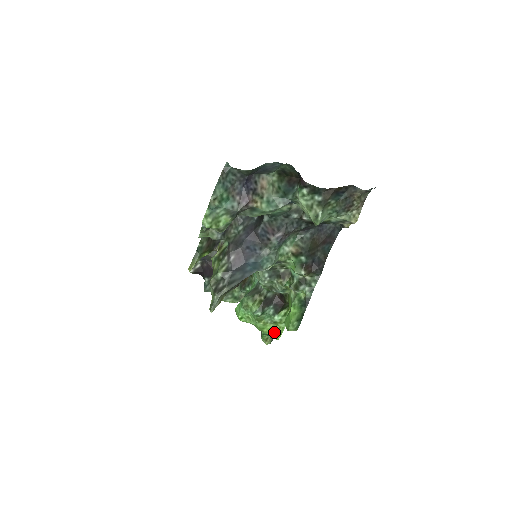
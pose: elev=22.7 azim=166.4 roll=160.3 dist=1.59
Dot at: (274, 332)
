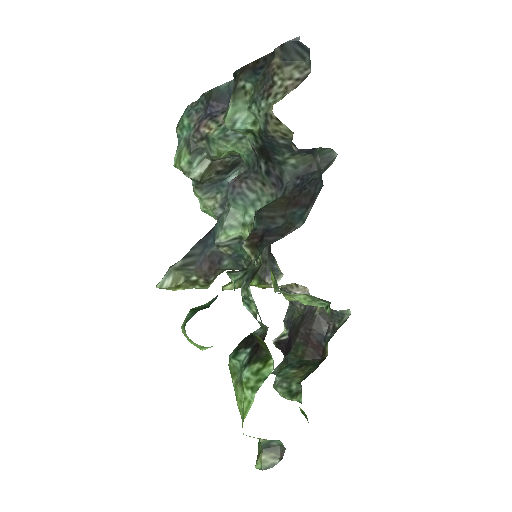
Dot at: (243, 411)
